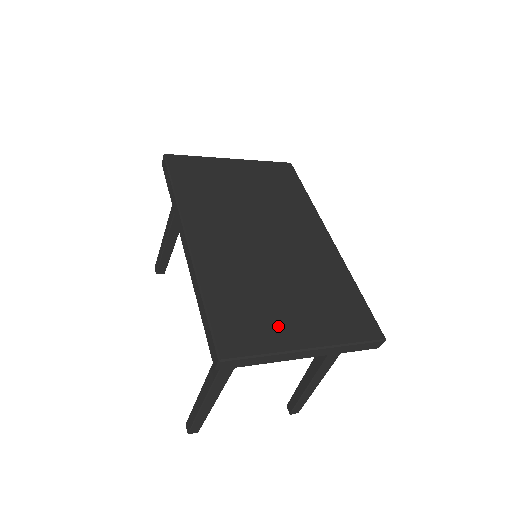
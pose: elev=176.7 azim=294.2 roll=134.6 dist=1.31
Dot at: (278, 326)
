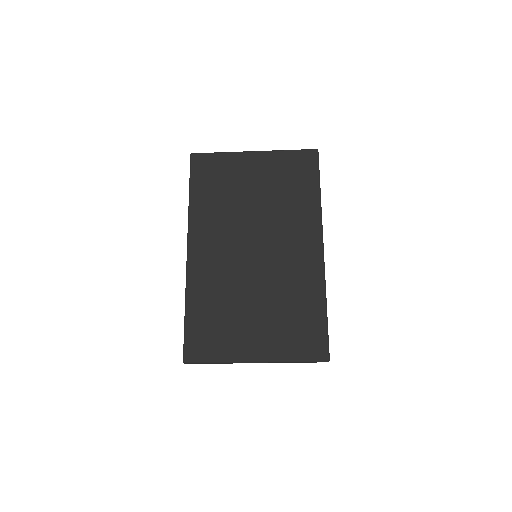
Dot at: (236, 339)
